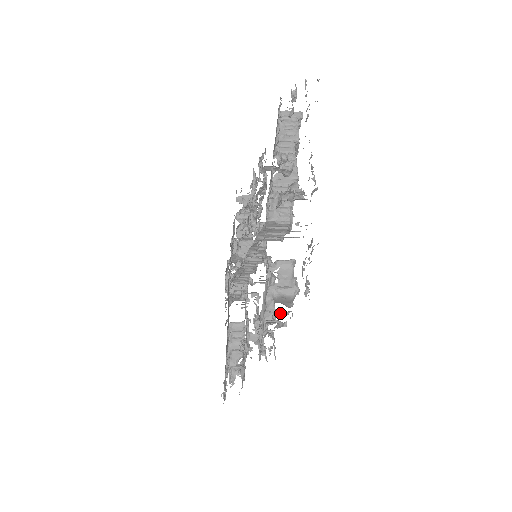
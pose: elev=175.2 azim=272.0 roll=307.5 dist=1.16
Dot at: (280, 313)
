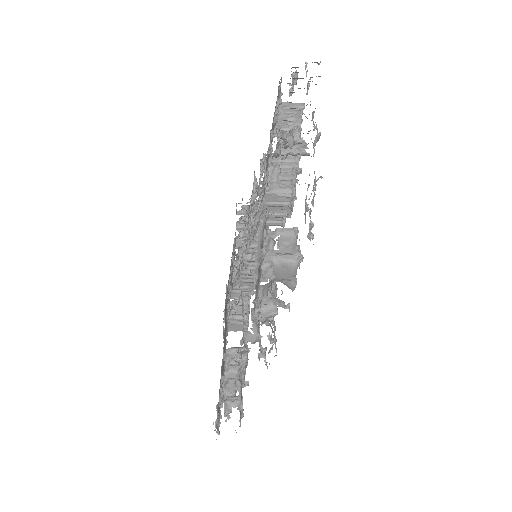
Dot at: (280, 279)
